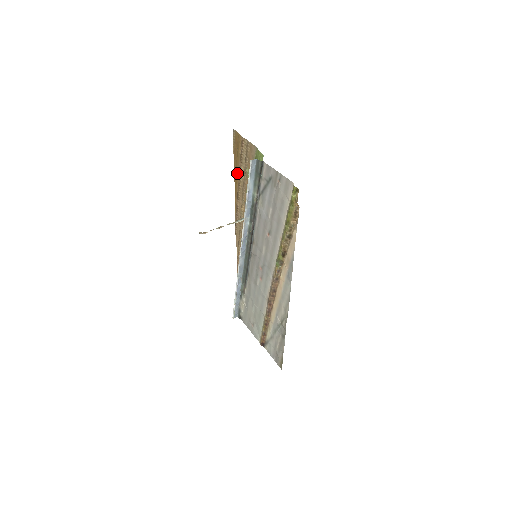
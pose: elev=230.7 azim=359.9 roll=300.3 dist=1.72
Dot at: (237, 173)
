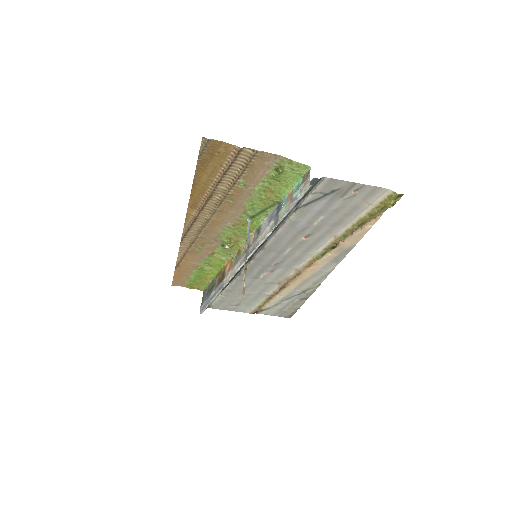
Dot at: (206, 186)
